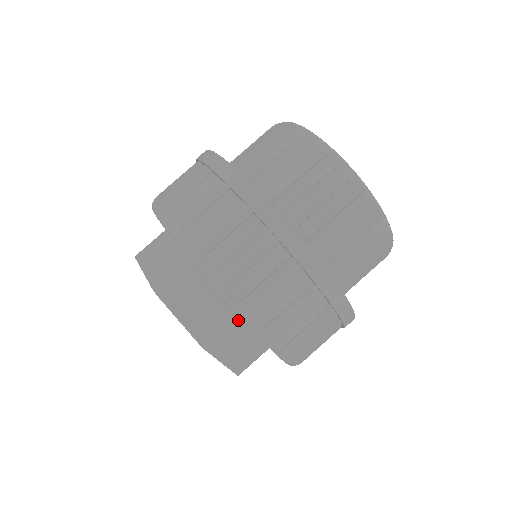
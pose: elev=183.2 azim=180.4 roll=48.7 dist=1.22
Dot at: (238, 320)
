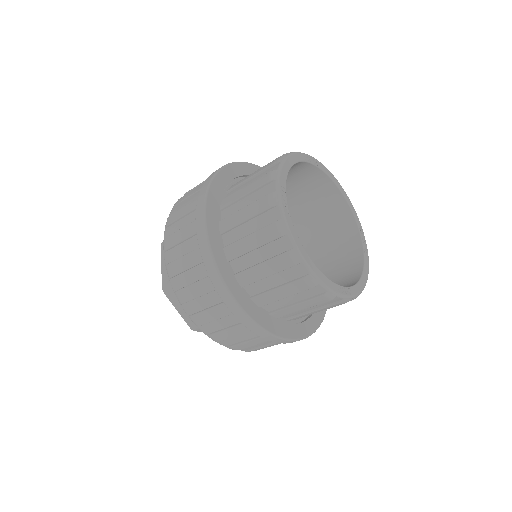
Dot at: occluded
